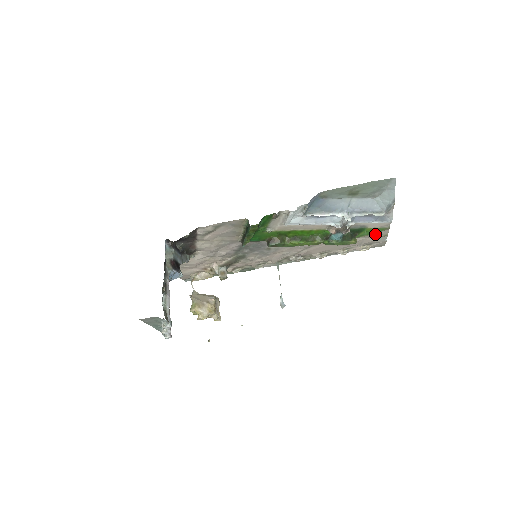
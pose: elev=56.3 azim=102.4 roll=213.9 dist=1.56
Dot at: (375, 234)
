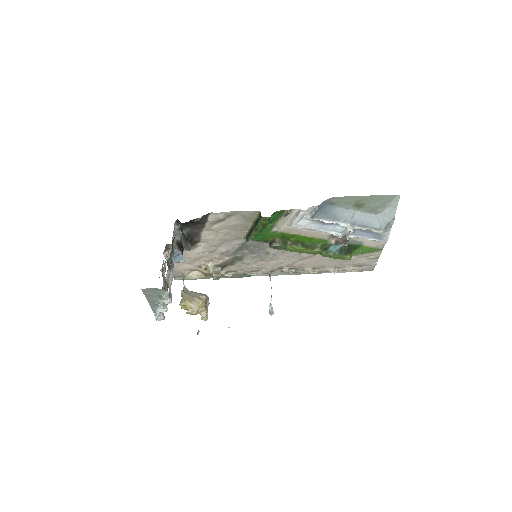
Dot at: (368, 254)
